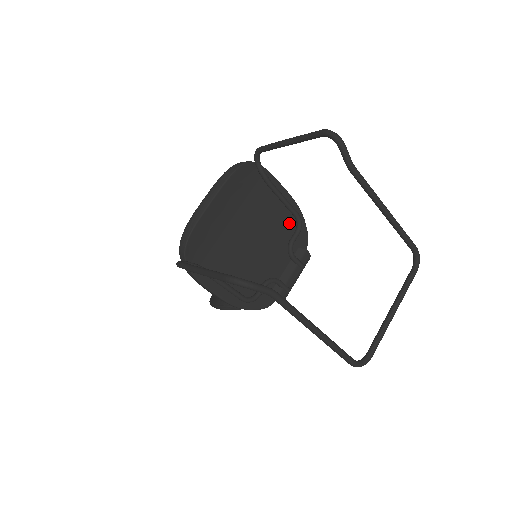
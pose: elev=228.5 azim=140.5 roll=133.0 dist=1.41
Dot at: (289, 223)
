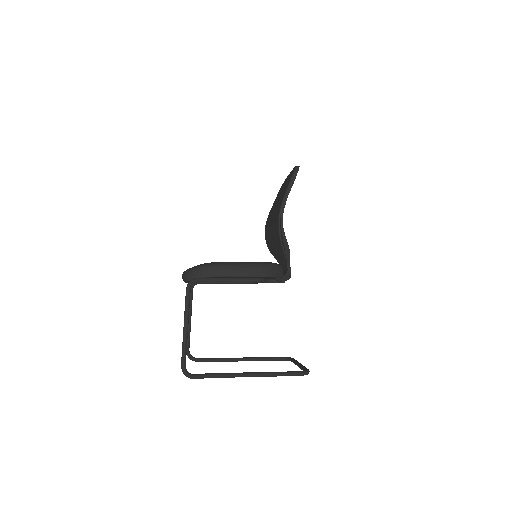
Dot at: occluded
